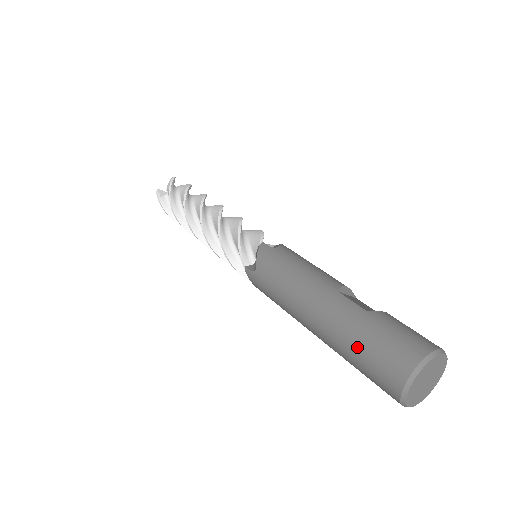
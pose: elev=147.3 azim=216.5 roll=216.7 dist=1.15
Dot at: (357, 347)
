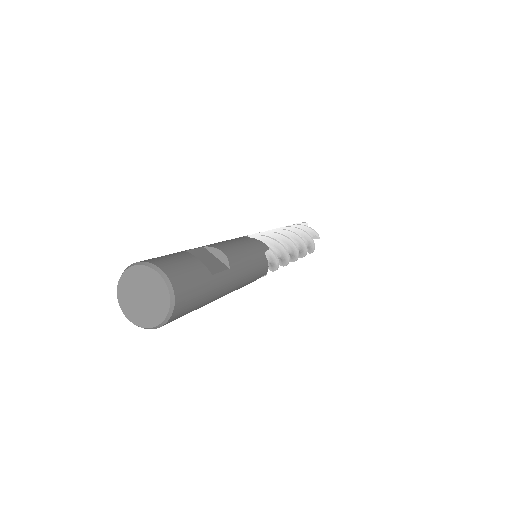
Dot at: occluded
